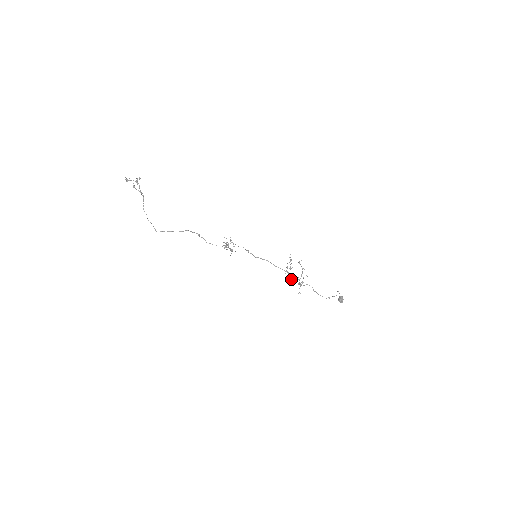
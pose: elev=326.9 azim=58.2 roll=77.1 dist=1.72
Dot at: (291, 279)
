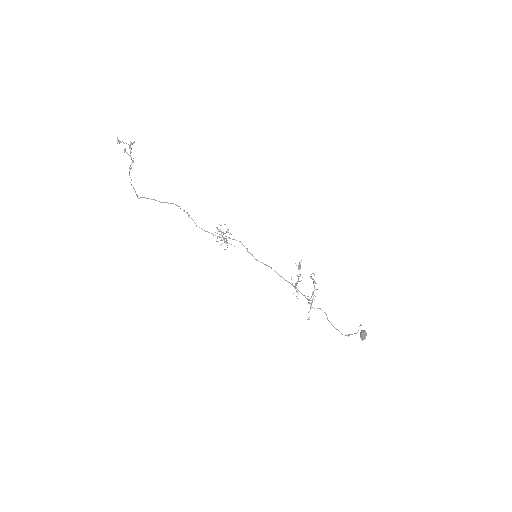
Dot at: occluded
